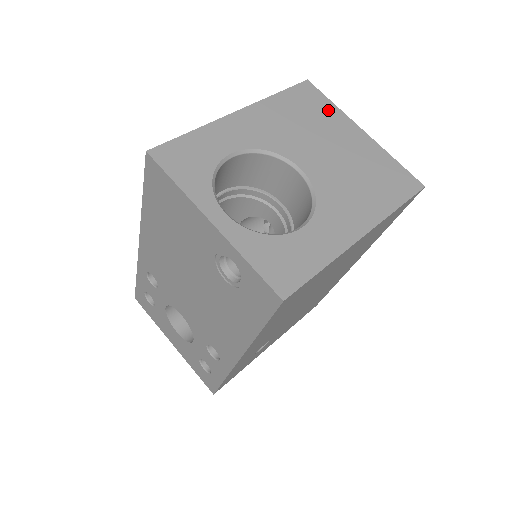
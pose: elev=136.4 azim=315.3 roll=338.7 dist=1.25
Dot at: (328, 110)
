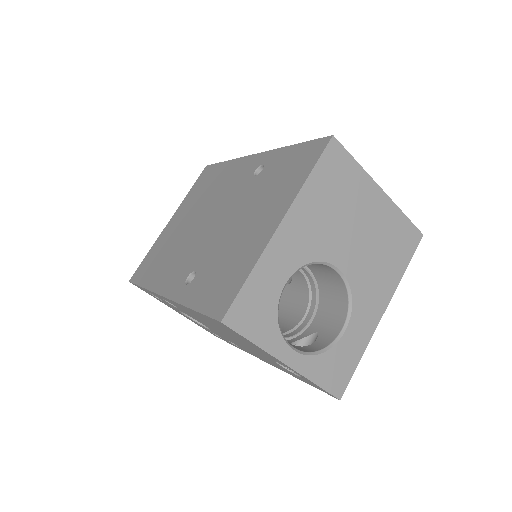
Dot at: (353, 176)
